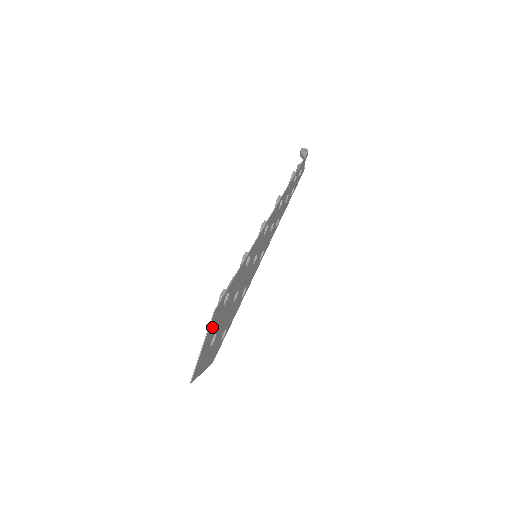
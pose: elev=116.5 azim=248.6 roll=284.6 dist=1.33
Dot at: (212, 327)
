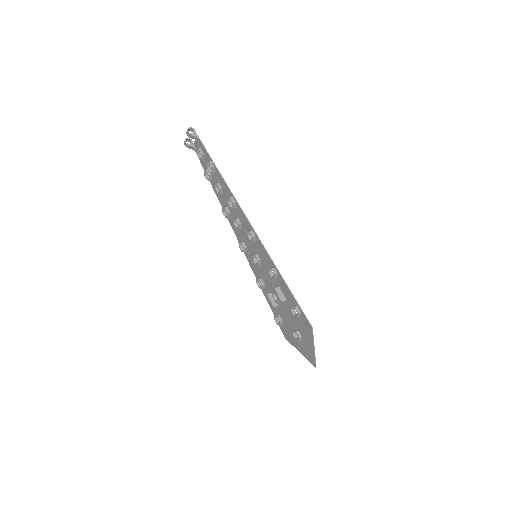
Dot at: (307, 333)
